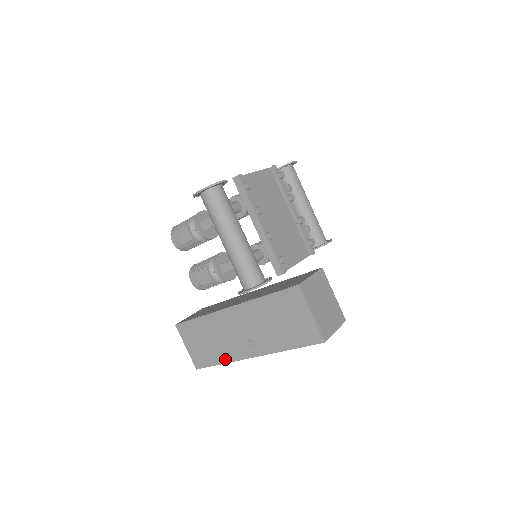
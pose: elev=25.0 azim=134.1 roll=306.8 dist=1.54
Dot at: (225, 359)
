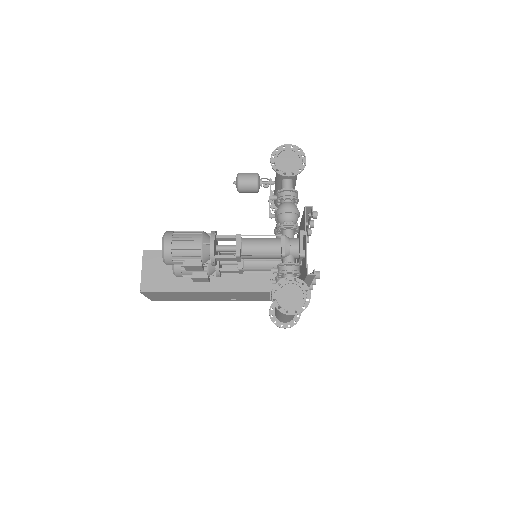
Dot at: occluded
